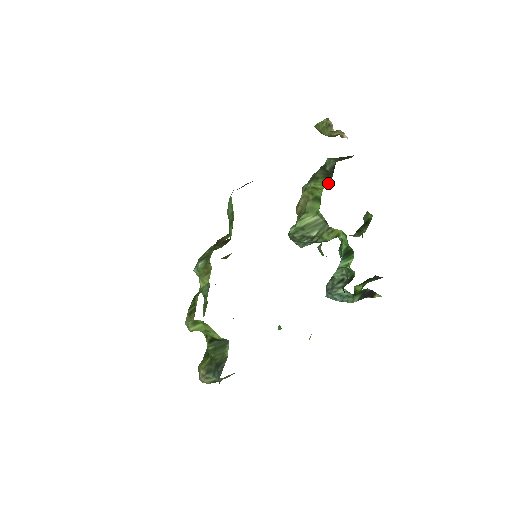
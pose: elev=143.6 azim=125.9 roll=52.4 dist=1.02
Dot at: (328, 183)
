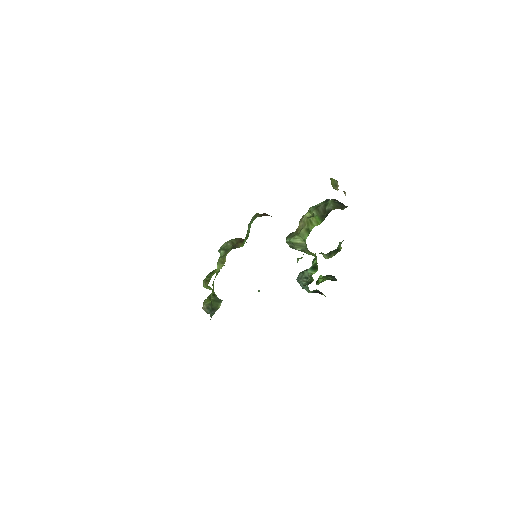
Dot at: (319, 224)
